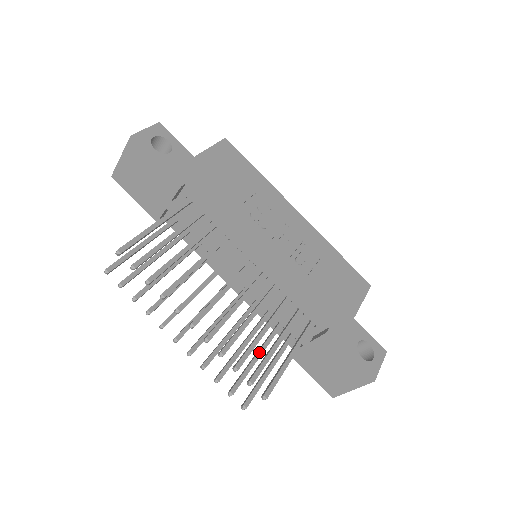
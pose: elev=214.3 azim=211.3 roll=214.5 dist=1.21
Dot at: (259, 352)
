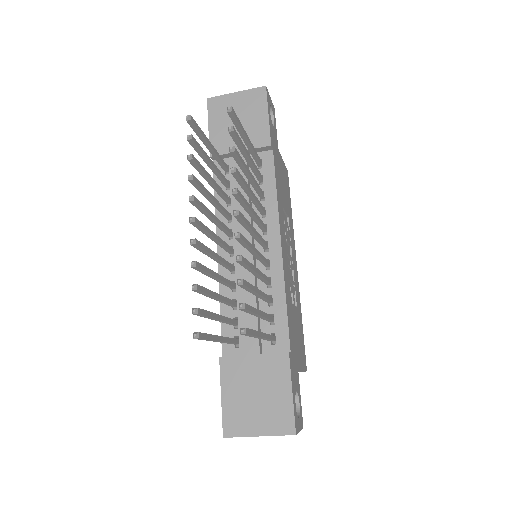
Dot at: (222, 316)
